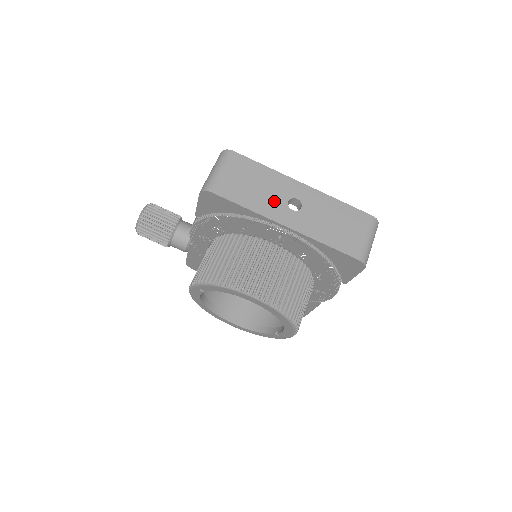
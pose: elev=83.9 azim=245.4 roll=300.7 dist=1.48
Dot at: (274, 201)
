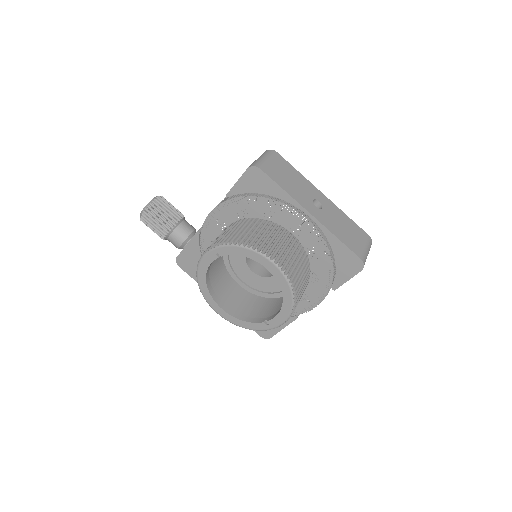
Dot at: (304, 195)
